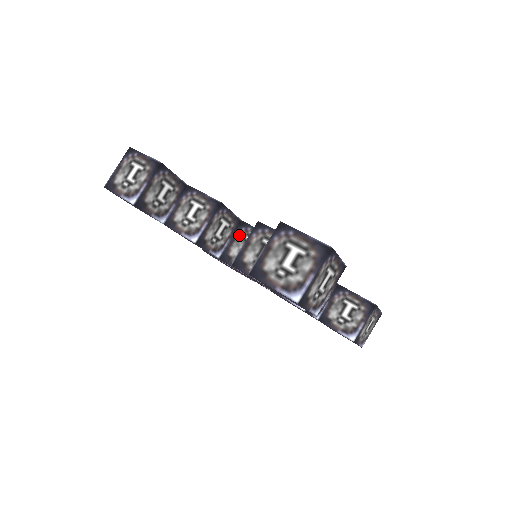
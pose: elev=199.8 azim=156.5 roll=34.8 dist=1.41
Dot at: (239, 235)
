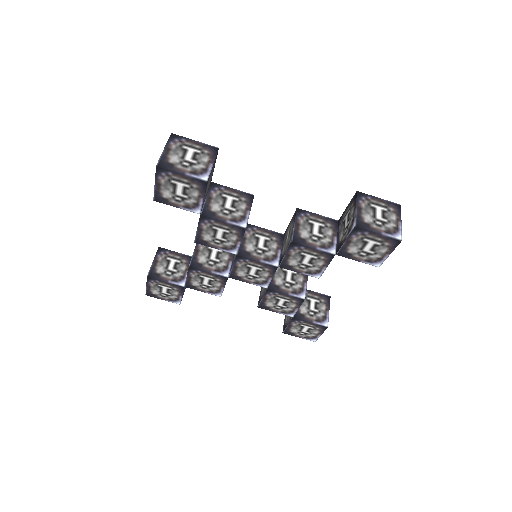
Dot at: (248, 234)
